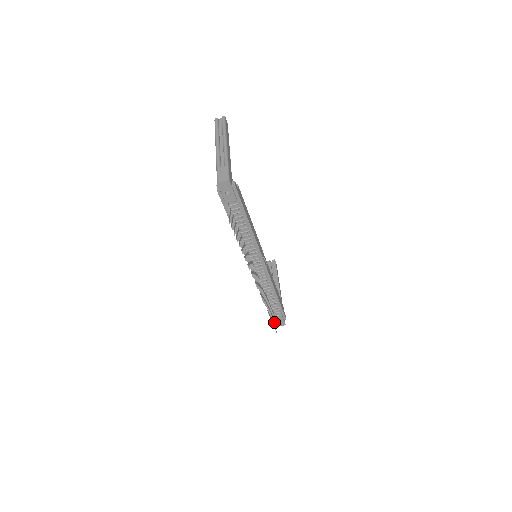
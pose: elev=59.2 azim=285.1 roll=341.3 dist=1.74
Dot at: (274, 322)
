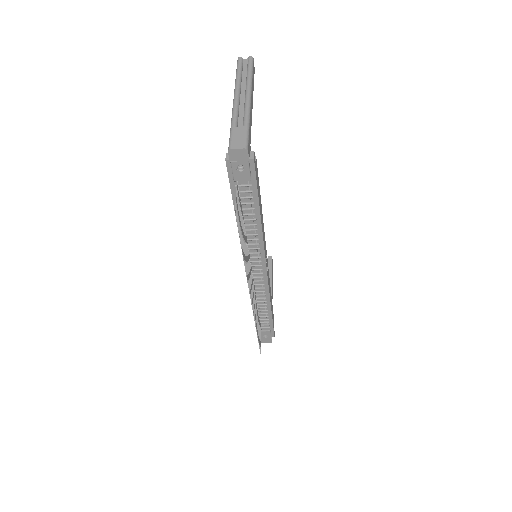
Dot at: (260, 340)
